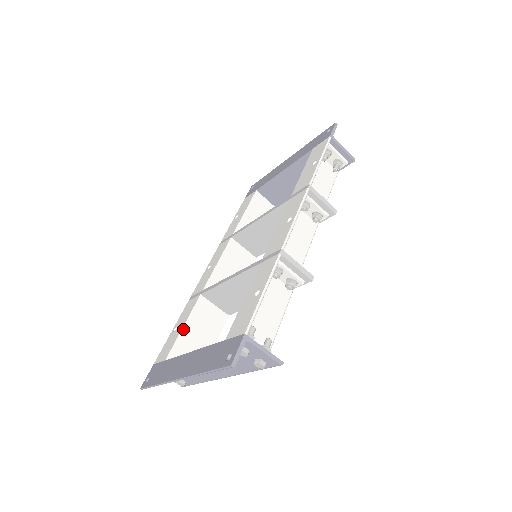
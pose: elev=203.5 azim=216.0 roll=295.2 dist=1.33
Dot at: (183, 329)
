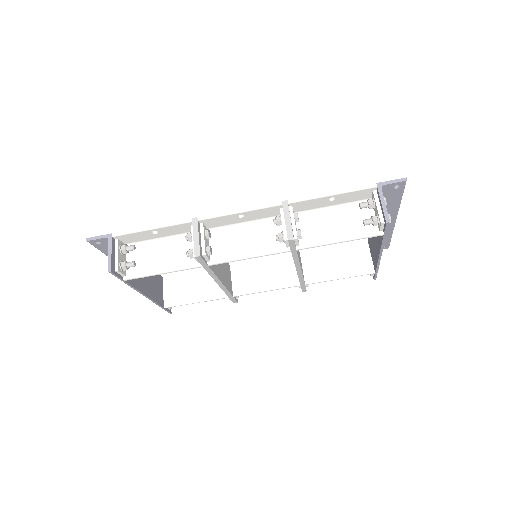
Dot at: (191, 273)
